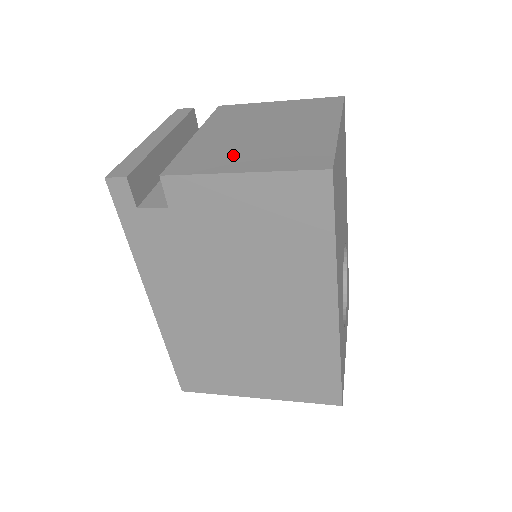
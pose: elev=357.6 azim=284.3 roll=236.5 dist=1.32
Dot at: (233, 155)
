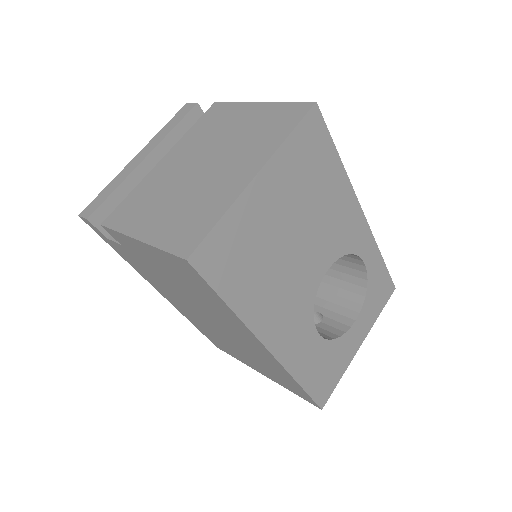
Dot at: (154, 207)
